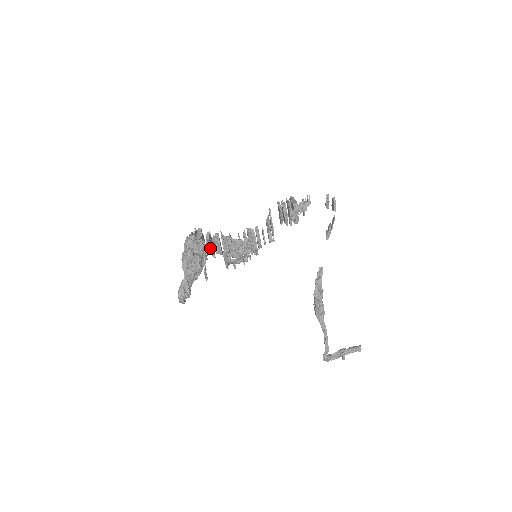
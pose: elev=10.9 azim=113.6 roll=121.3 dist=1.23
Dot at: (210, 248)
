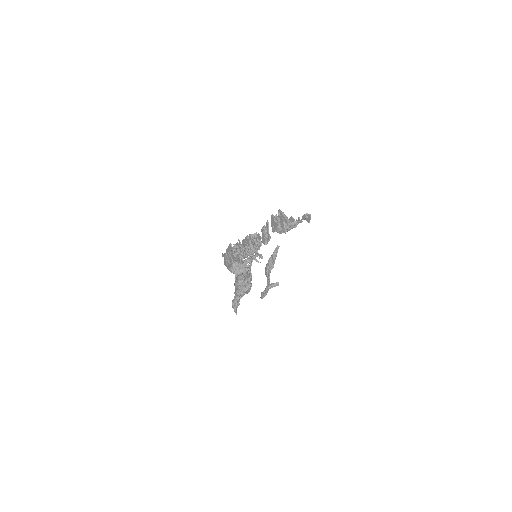
Dot at: occluded
